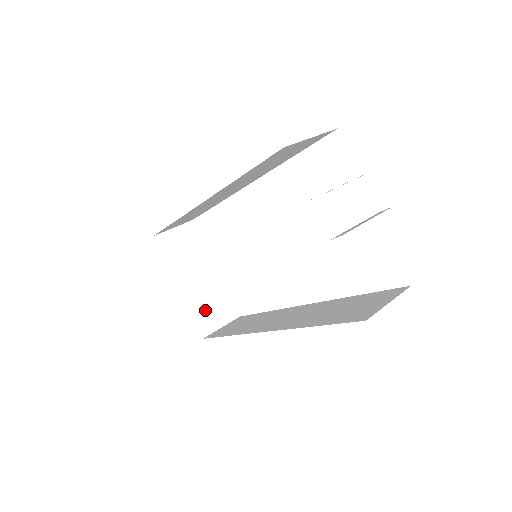
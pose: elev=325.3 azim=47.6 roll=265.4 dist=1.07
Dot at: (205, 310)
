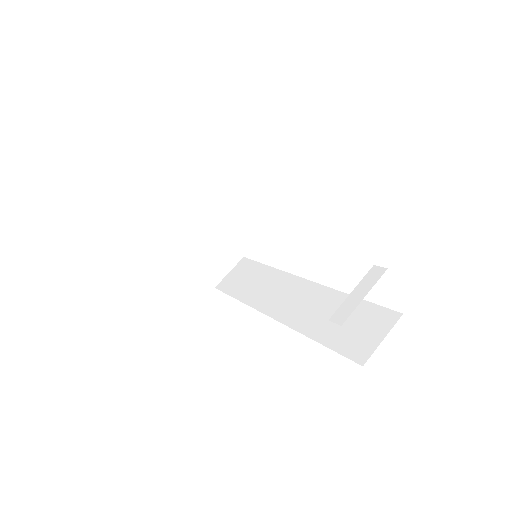
Dot at: (211, 263)
